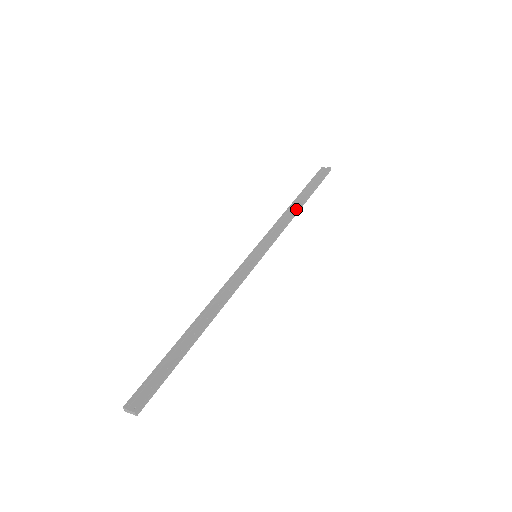
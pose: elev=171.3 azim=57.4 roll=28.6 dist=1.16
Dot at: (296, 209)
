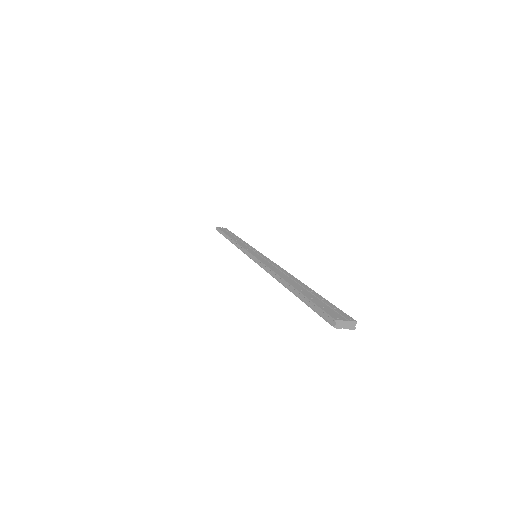
Dot at: occluded
